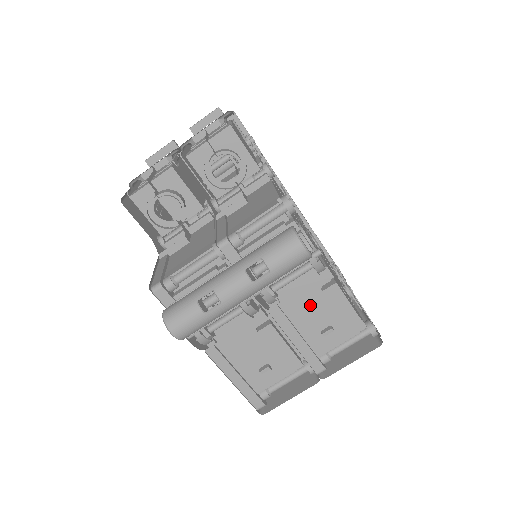
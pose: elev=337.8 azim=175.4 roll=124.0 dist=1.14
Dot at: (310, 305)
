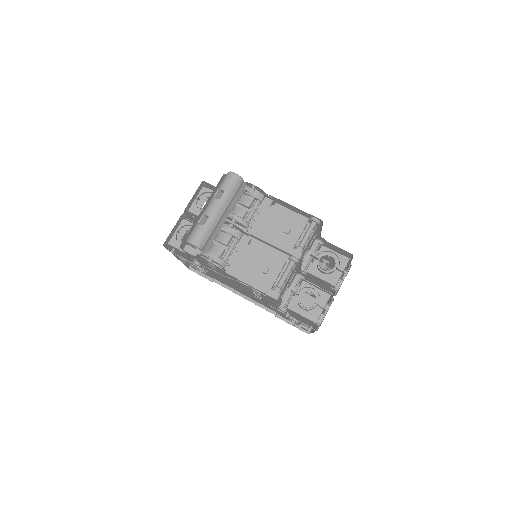
Dot at: (269, 221)
